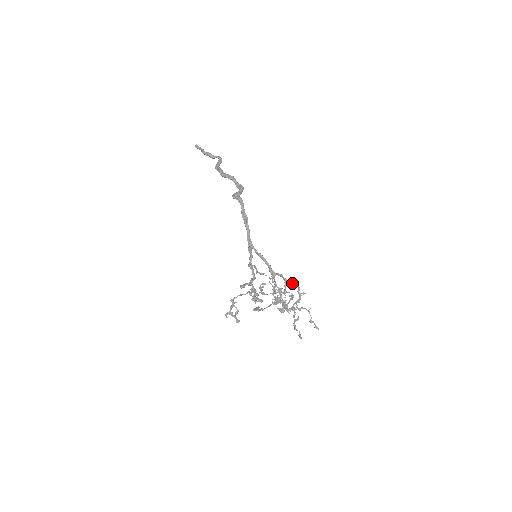
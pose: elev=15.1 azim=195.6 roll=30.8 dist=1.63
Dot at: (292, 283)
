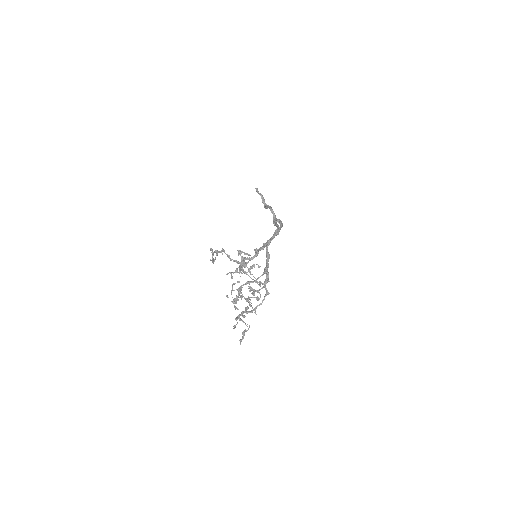
Dot at: (267, 293)
